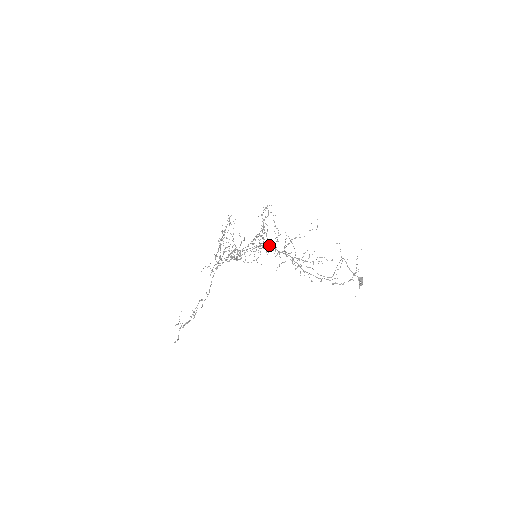
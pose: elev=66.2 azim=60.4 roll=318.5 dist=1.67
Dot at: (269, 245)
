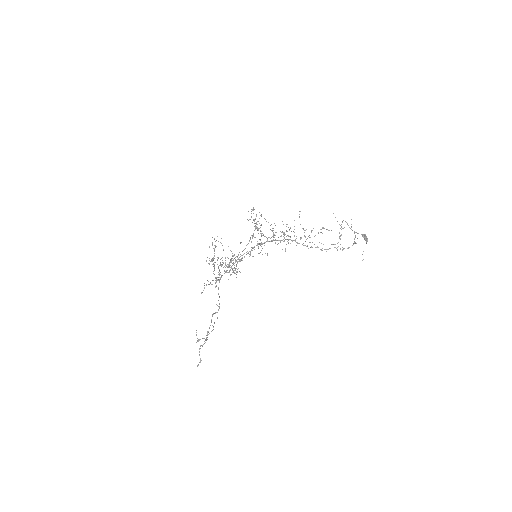
Dot at: (266, 241)
